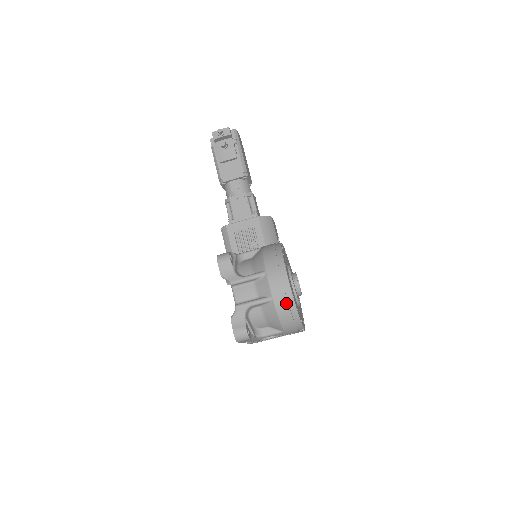
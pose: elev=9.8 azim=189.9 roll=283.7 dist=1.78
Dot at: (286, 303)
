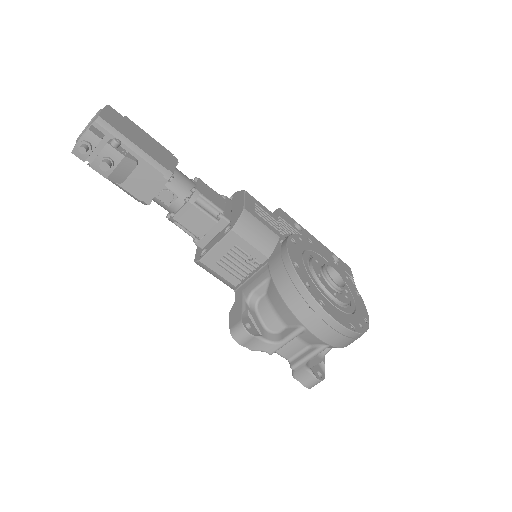
Dot at: (348, 339)
